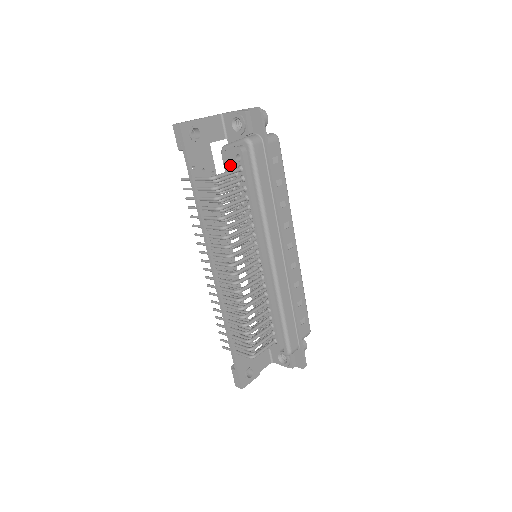
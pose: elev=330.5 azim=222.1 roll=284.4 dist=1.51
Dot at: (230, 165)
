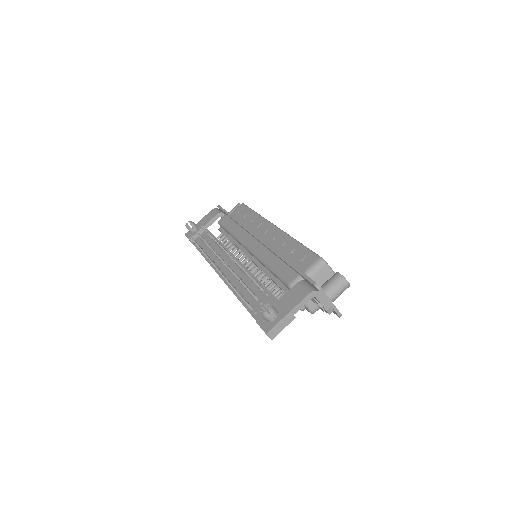
Dot at: occluded
